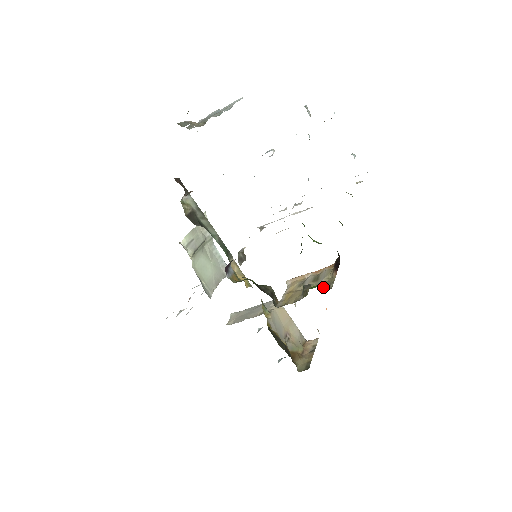
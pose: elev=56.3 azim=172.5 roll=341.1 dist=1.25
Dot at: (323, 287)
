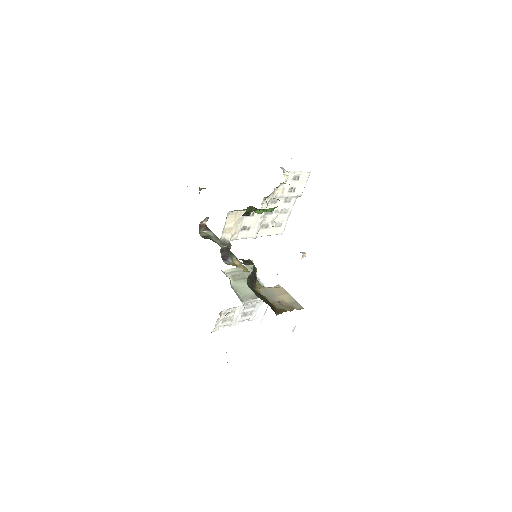
Dot at: occluded
